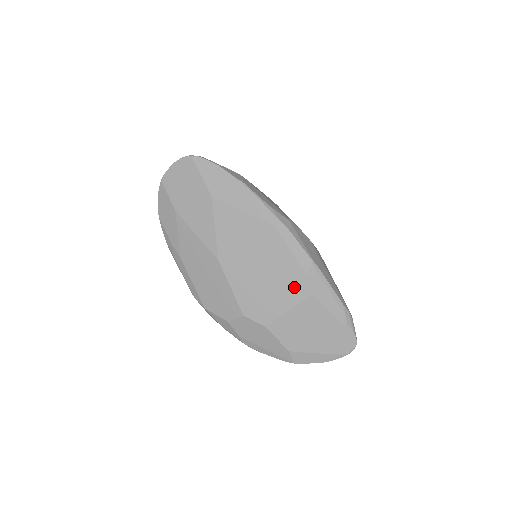
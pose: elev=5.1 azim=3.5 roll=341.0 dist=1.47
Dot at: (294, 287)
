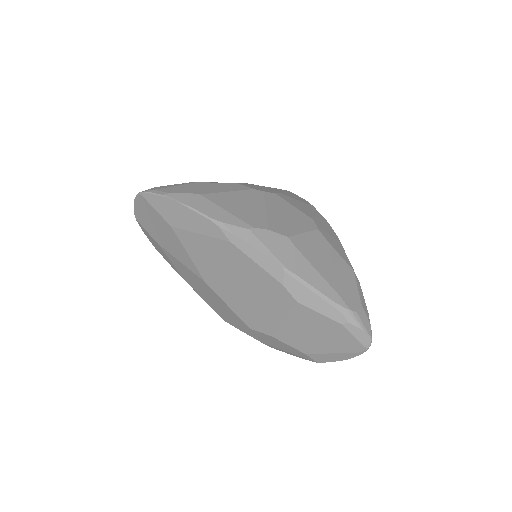
Dot at: (277, 297)
